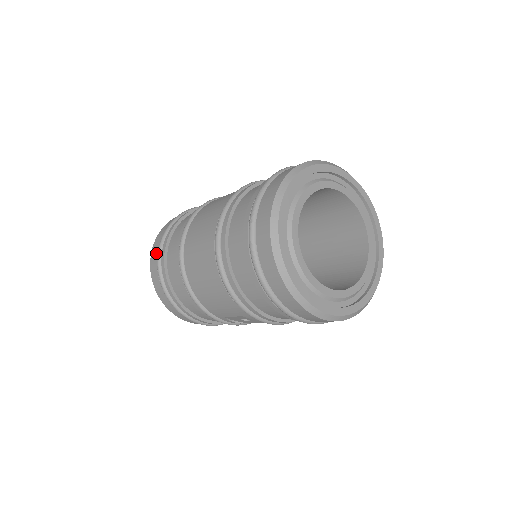
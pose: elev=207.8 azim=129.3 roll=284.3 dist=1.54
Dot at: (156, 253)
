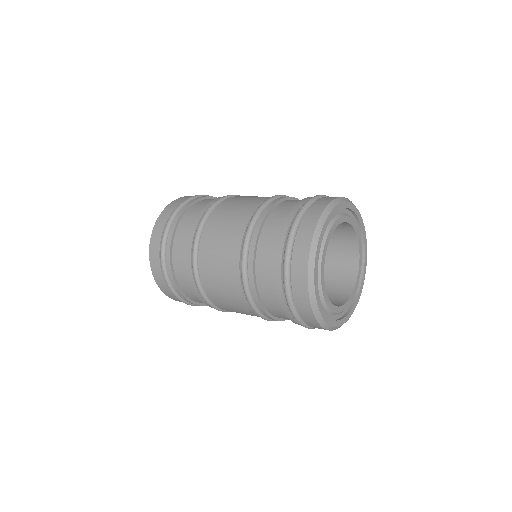
Dot at: (157, 259)
